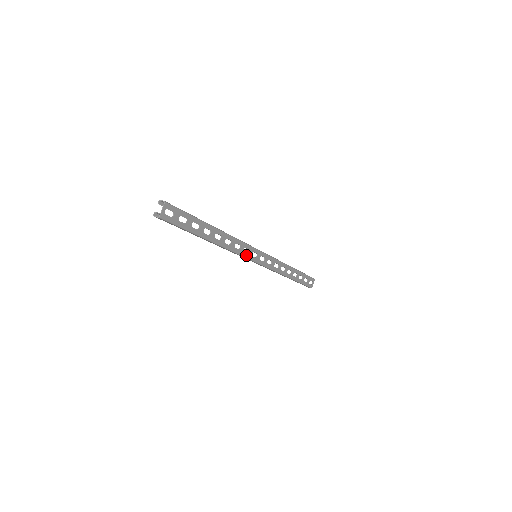
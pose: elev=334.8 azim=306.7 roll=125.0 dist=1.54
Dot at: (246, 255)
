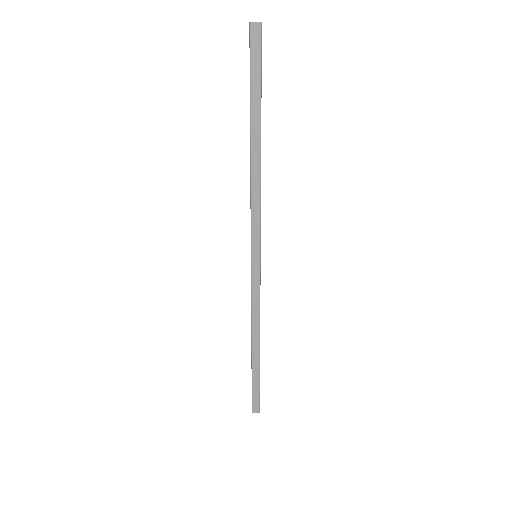
Dot at: (260, 230)
